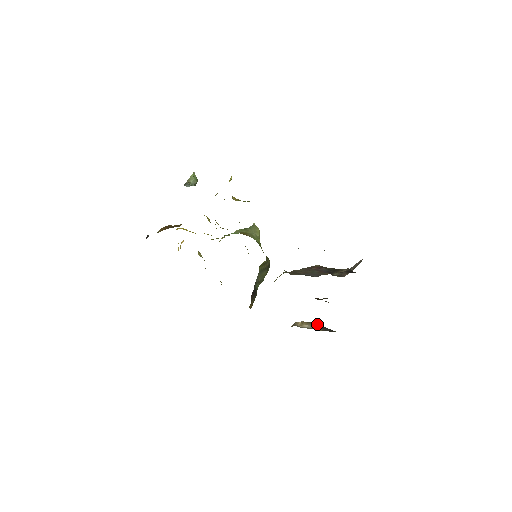
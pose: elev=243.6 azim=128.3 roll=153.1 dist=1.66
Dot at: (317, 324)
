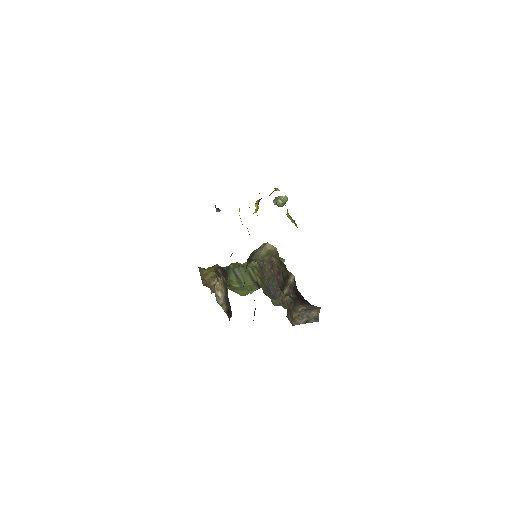
Dot at: (226, 290)
